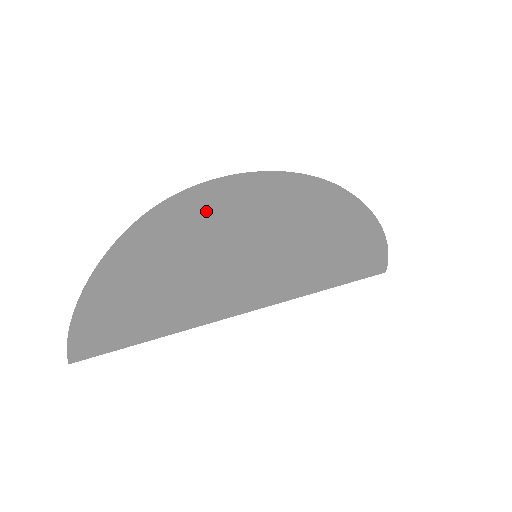
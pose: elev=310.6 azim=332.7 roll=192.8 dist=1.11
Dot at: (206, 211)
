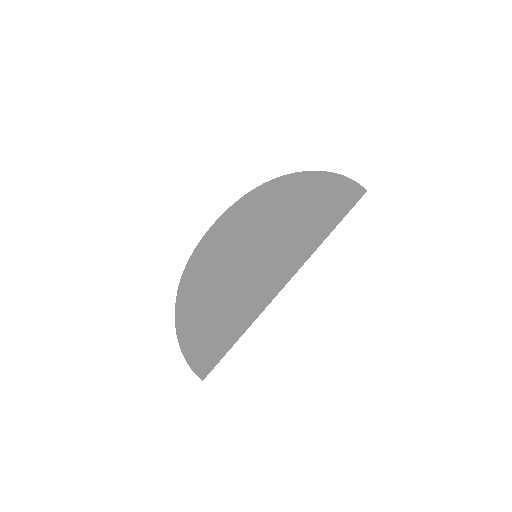
Dot at: (208, 257)
